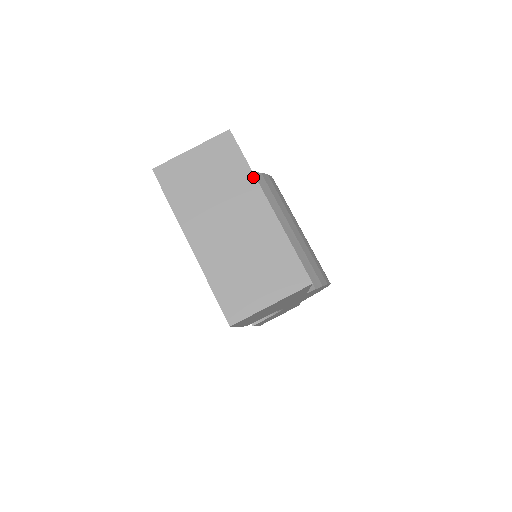
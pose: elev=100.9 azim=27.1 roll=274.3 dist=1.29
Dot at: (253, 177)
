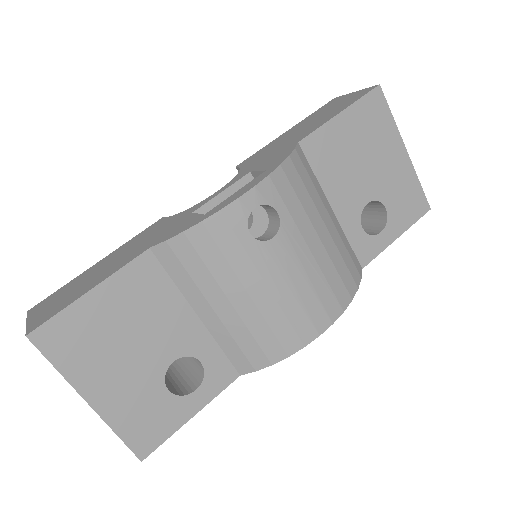
Dot at: (66, 380)
